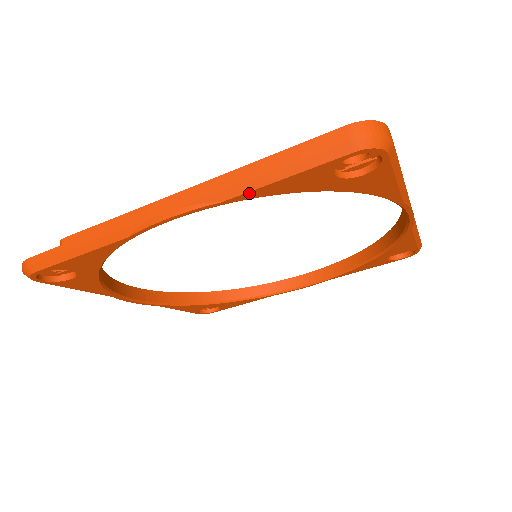
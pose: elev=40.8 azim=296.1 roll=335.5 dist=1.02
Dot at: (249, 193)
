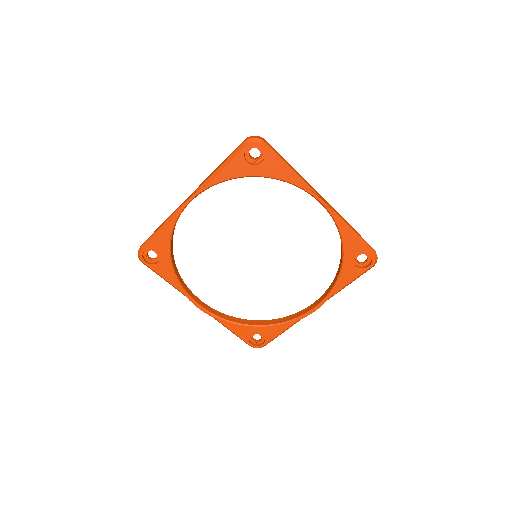
Dot at: (215, 178)
